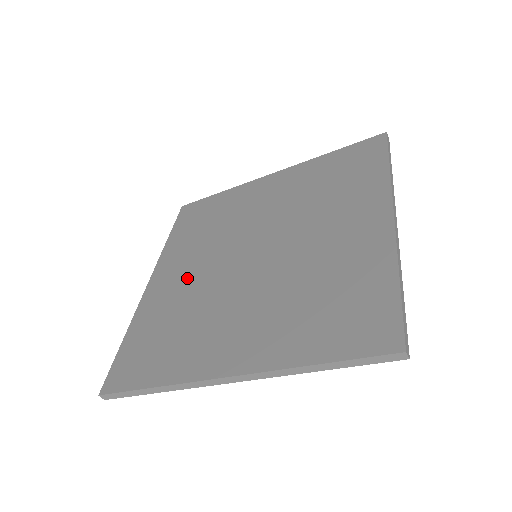
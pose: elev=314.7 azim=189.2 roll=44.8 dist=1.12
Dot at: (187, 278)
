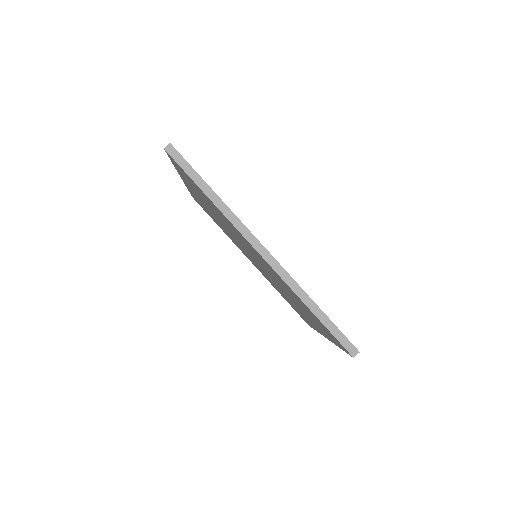
Dot at: occluded
